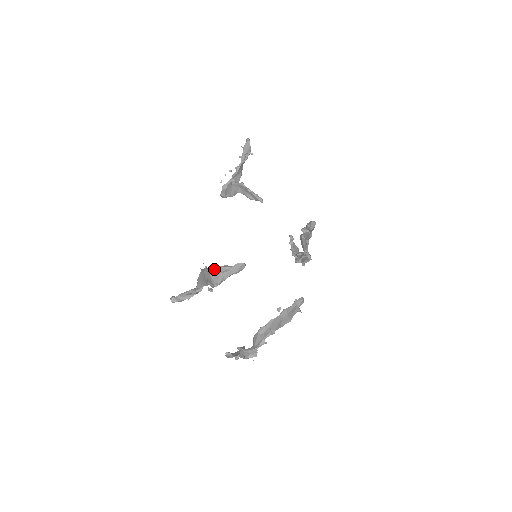
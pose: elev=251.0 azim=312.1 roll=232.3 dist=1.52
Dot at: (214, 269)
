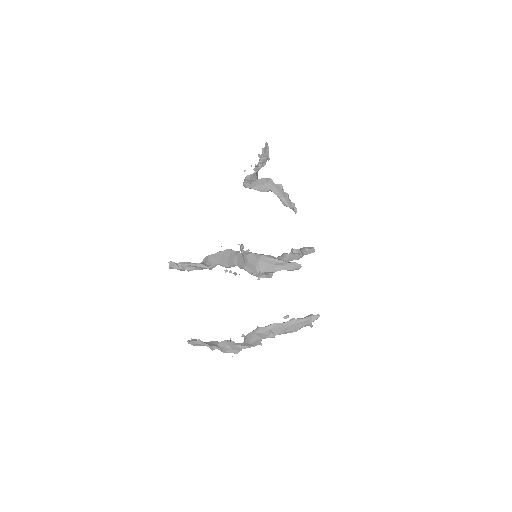
Dot at: (268, 257)
